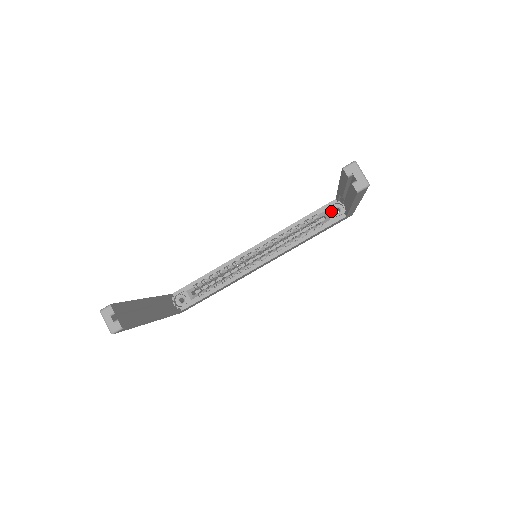
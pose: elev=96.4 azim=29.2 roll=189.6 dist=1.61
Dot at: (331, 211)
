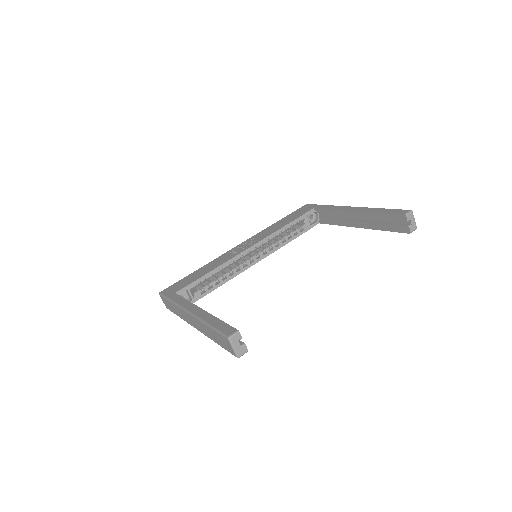
Dot at: (308, 217)
